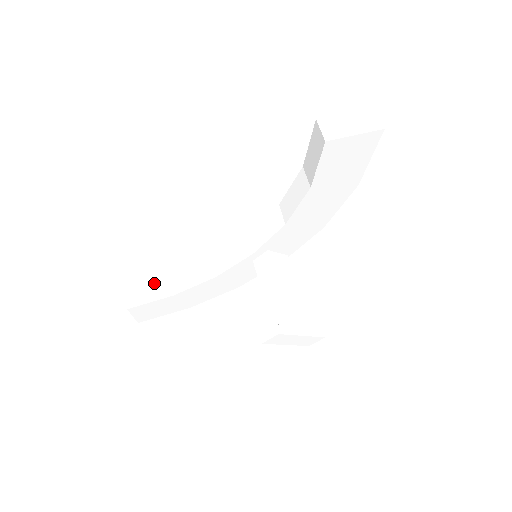
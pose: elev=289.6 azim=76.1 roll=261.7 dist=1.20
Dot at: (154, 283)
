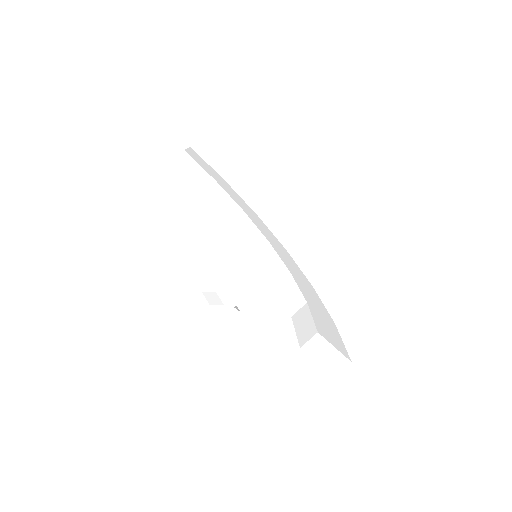
Dot at: (204, 170)
